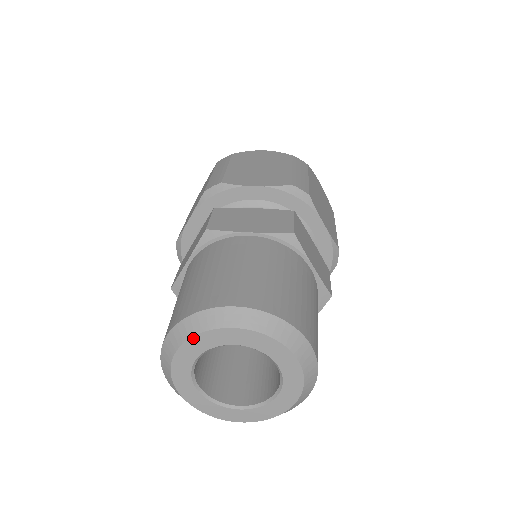
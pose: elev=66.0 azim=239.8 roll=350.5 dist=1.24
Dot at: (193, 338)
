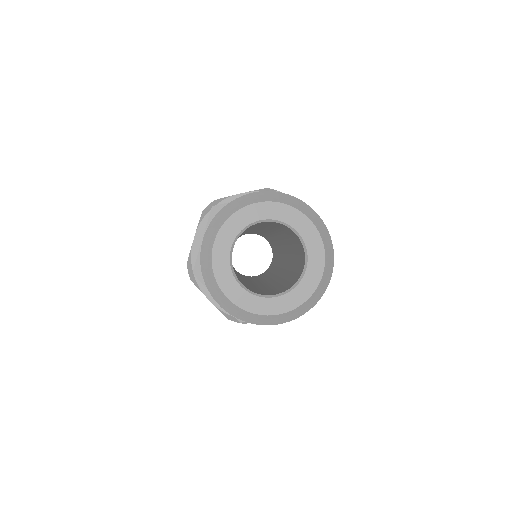
Dot at: (225, 224)
